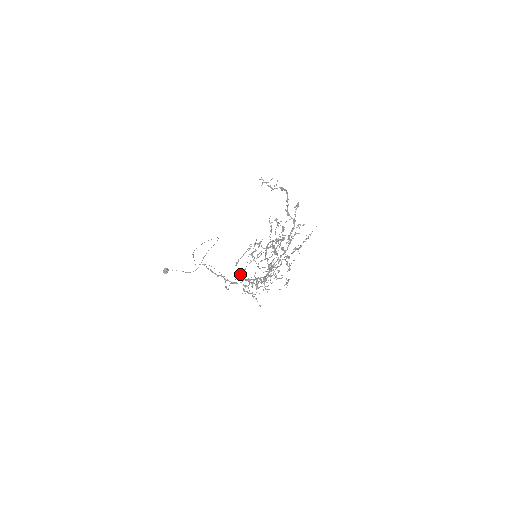
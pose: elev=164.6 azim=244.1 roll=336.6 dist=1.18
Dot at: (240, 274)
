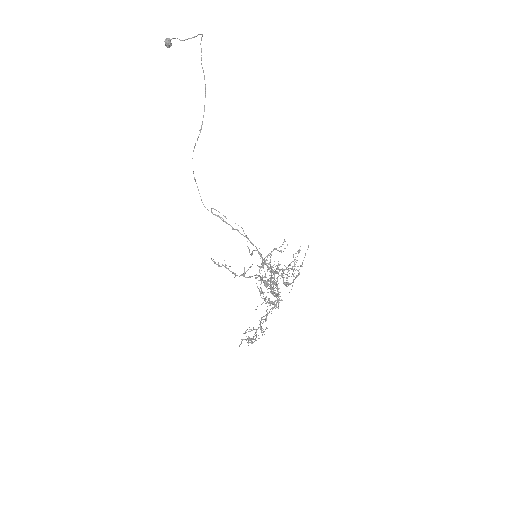
Dot at: occluded
